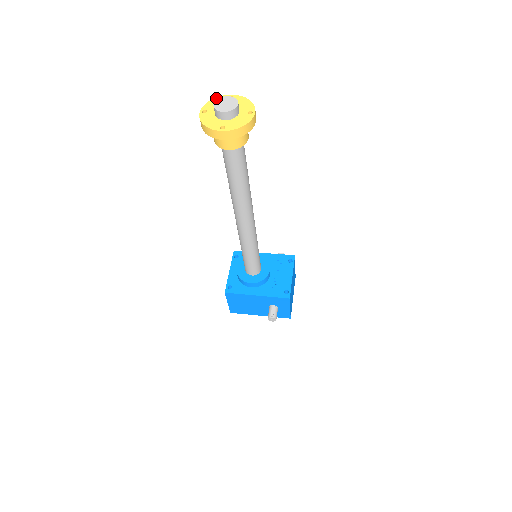
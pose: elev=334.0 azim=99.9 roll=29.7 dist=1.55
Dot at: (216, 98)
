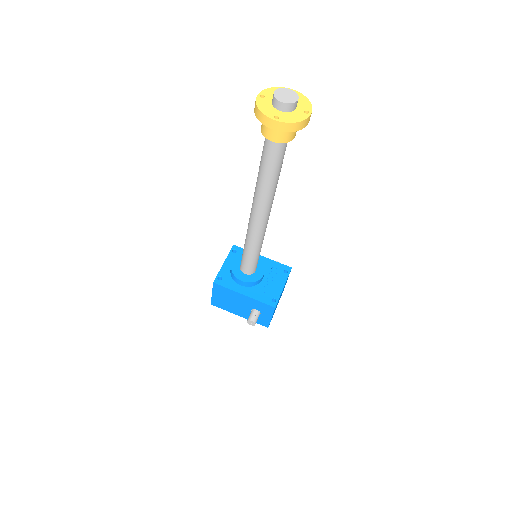
Dot at: (276, 87)
